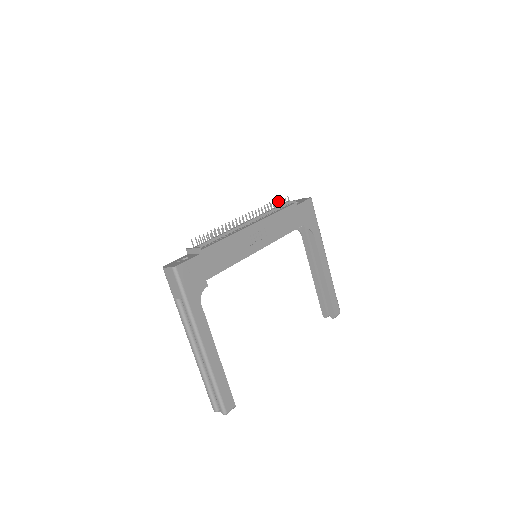
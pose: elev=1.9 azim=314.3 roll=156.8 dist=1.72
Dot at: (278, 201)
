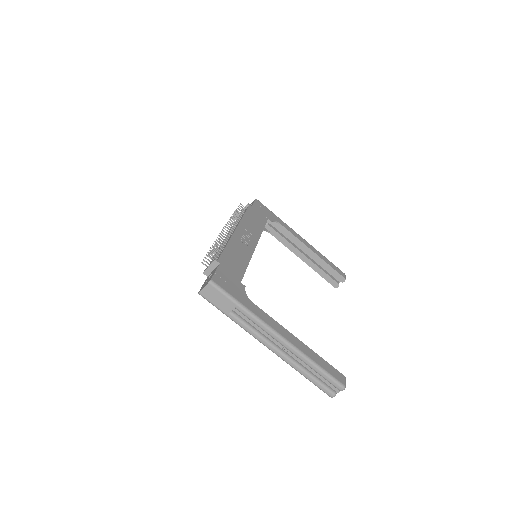
Dot at: occluded
